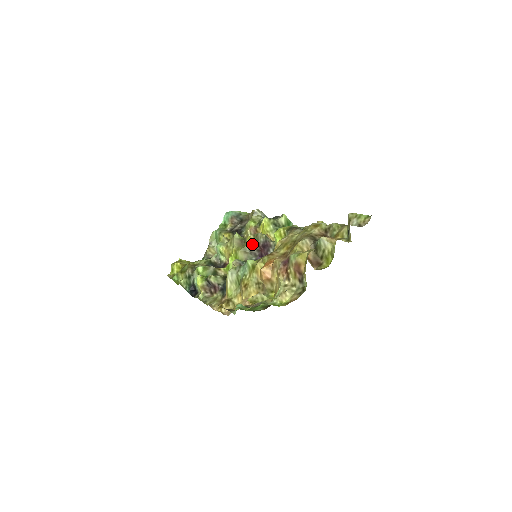
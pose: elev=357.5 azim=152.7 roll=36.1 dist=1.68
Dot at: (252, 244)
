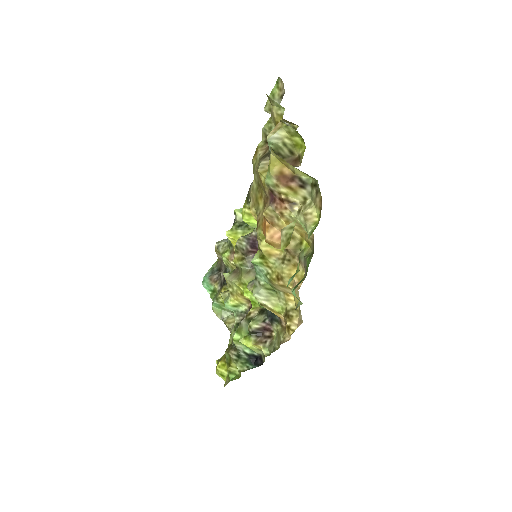
Dot at: (243, 259)
